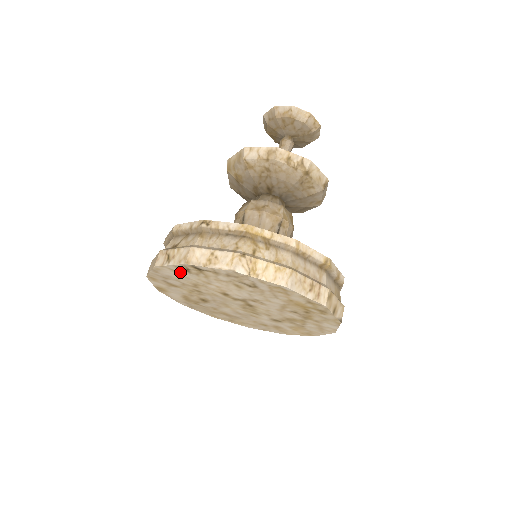
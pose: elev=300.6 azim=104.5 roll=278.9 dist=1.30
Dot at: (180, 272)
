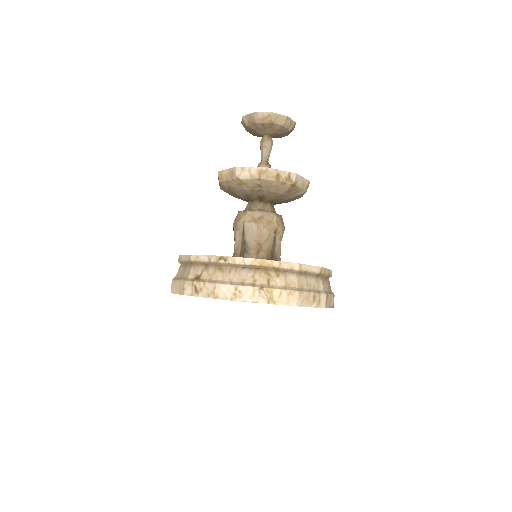
Dot at: occluded
